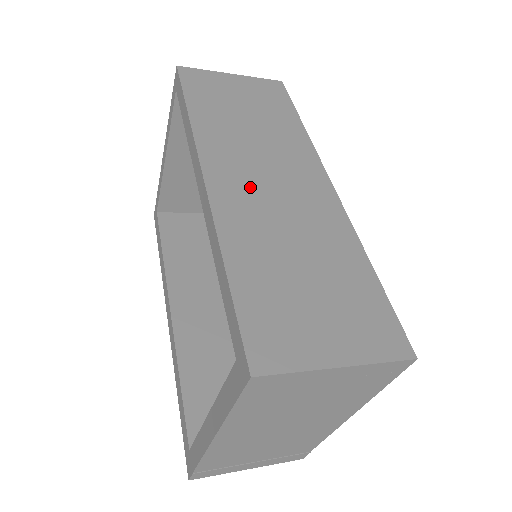
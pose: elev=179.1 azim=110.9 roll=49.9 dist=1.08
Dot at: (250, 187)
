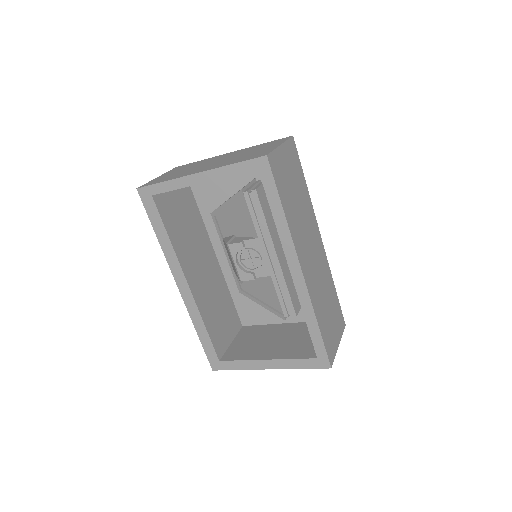
Dot at: (311, 265)
